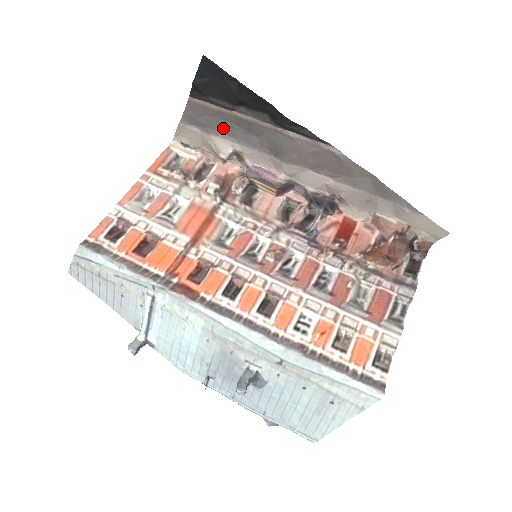
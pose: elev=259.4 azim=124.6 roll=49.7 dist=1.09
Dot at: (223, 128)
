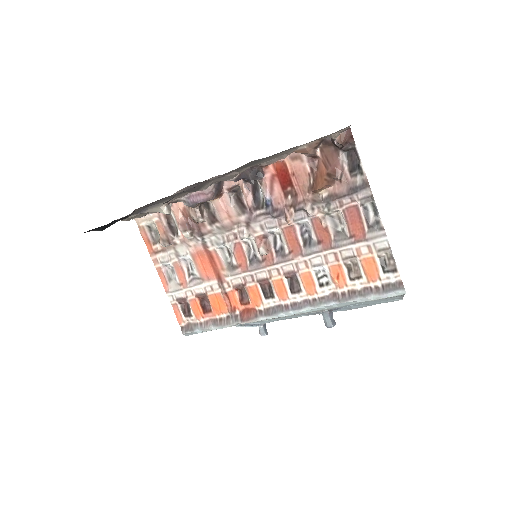
Dot at: (144, 208)
